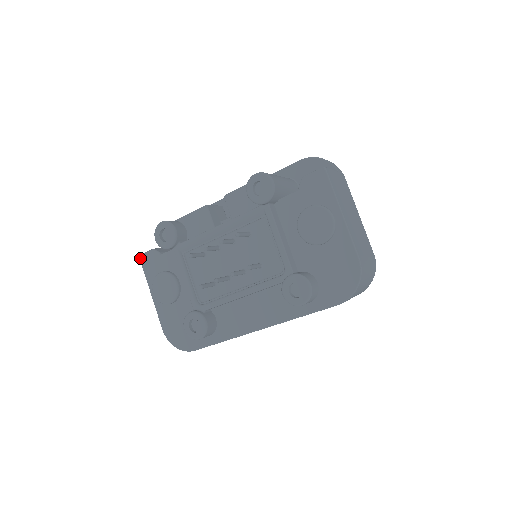
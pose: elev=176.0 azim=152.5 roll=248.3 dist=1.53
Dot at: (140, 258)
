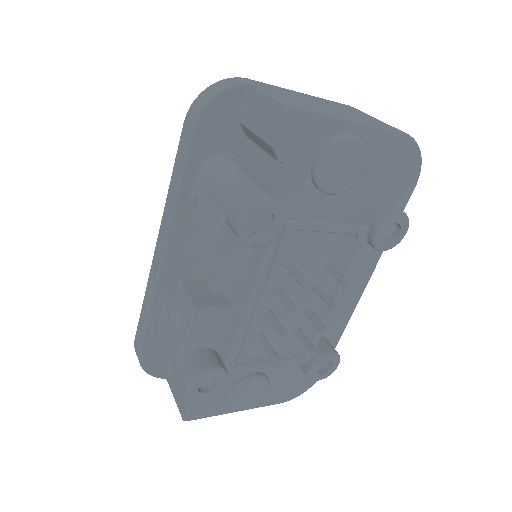
Dot at: occluded
